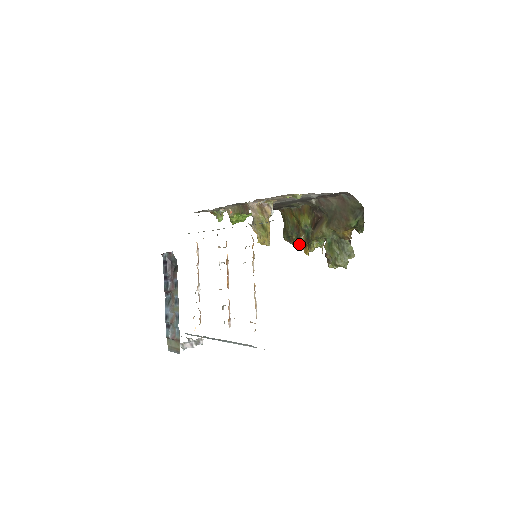
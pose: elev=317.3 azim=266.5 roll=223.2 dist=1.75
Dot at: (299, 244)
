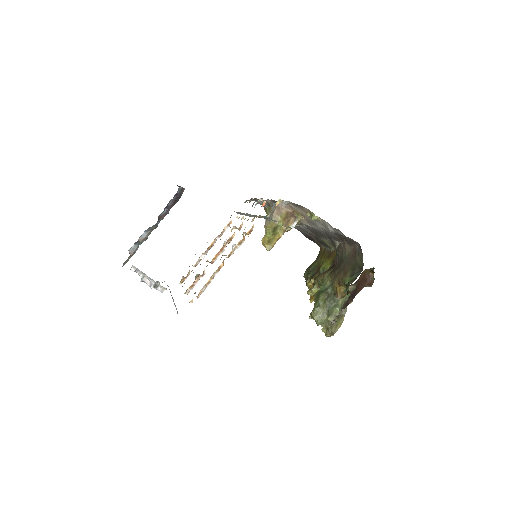
Dot at: (308, 284)
